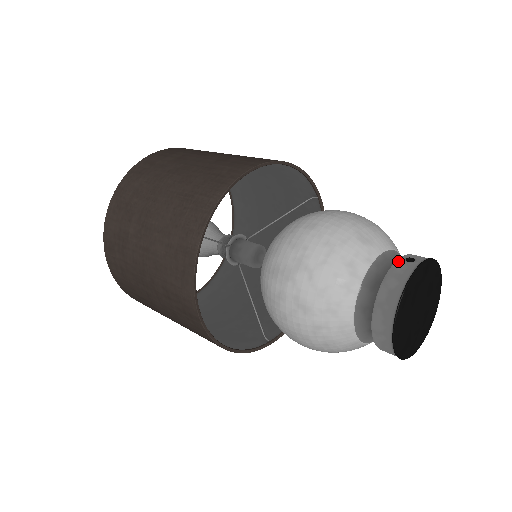
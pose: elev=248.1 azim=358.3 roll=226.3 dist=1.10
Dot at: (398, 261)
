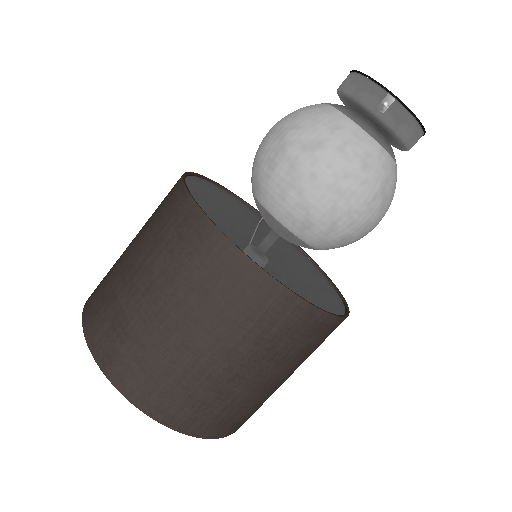
Dot at: occluded
